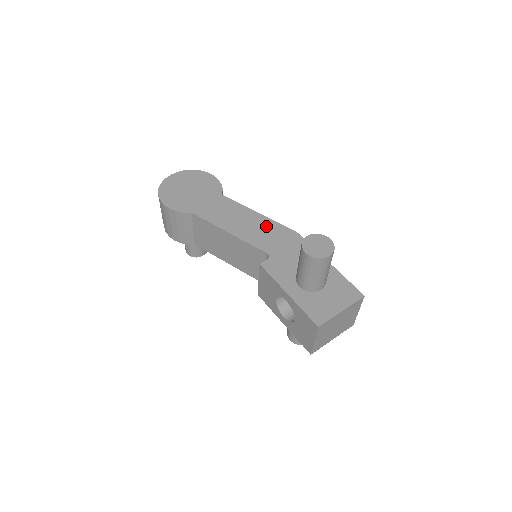
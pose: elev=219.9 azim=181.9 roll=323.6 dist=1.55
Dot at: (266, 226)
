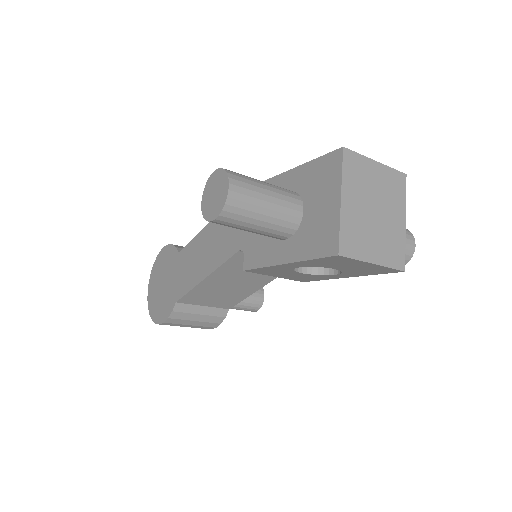
Dot at: (219, 227)
